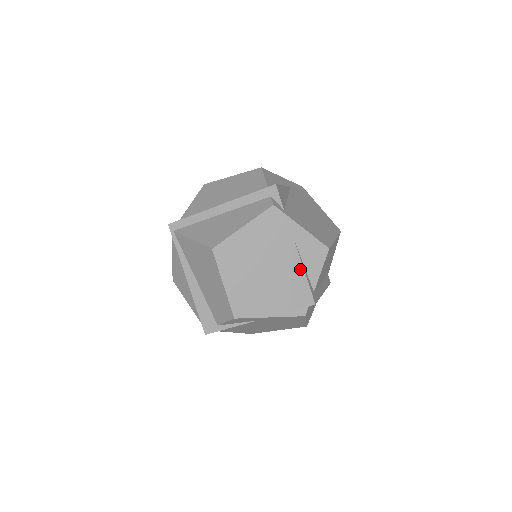
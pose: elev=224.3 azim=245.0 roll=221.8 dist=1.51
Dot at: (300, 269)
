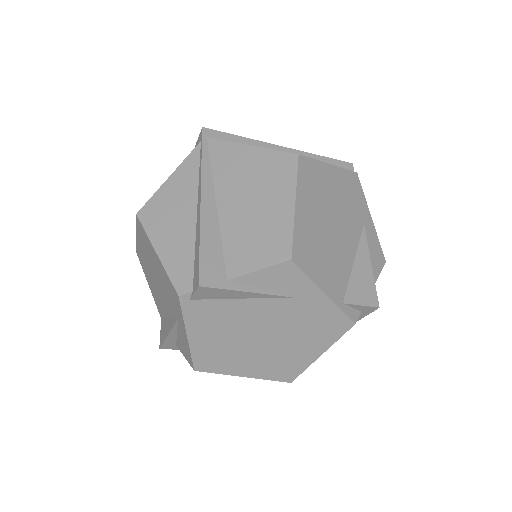
Dot at: (366, 257)
